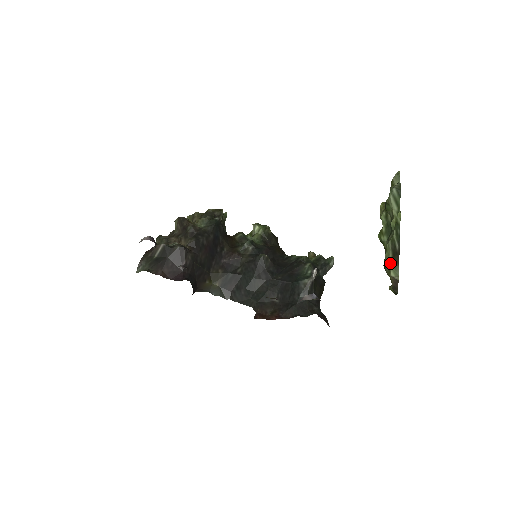
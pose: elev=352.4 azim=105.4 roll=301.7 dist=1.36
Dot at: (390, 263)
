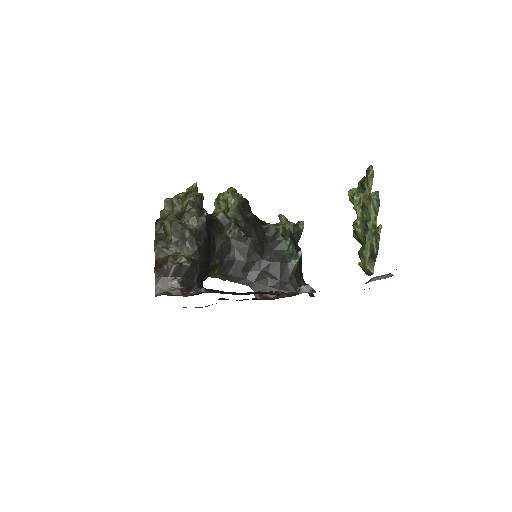
Dot at: (367, 259)
